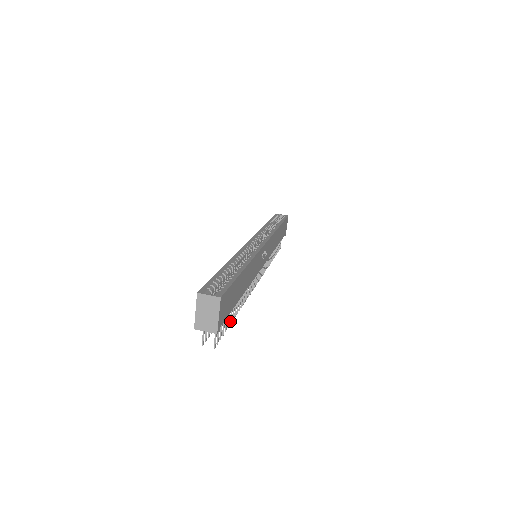
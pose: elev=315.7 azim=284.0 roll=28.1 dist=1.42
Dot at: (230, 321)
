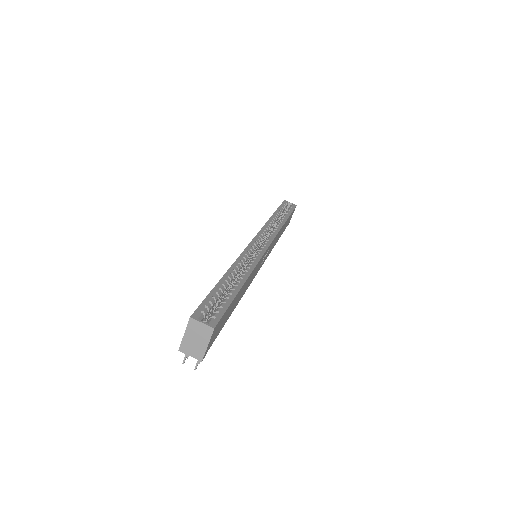
Dot at: occluded
